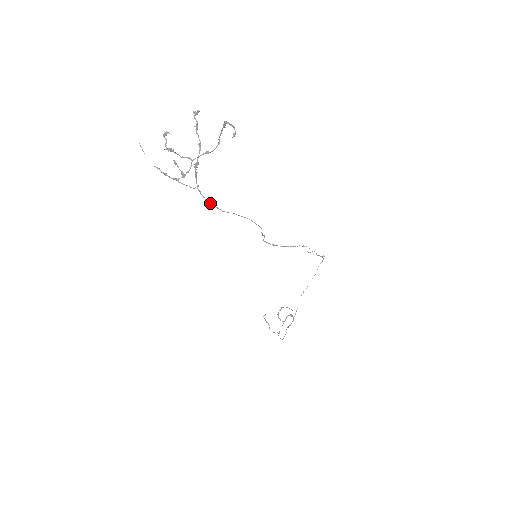
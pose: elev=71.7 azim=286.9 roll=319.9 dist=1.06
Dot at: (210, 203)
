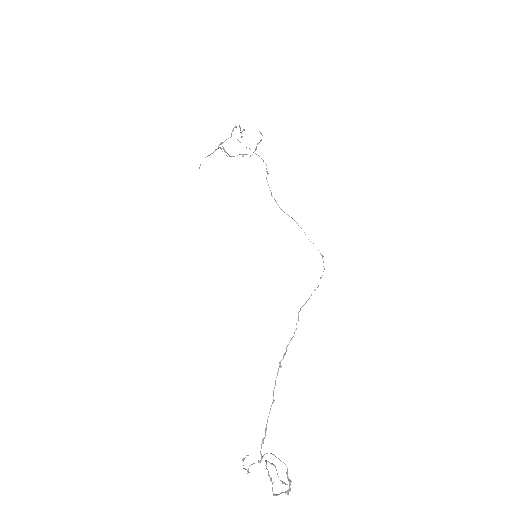
Dot at: occluded
